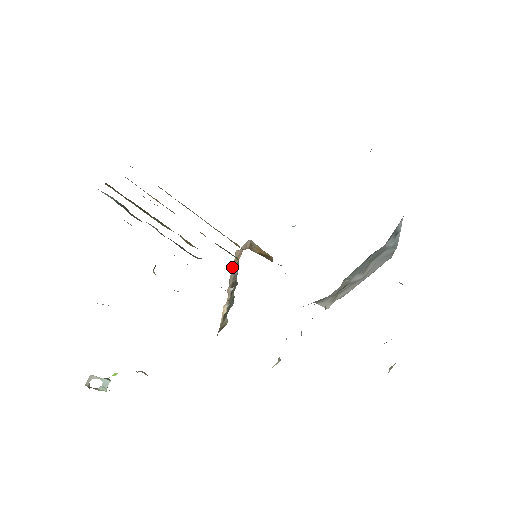
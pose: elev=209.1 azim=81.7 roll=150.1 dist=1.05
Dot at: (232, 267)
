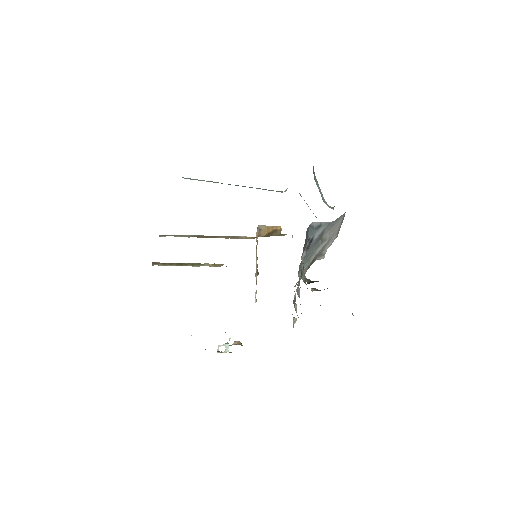
Dot at: (256, 252)
